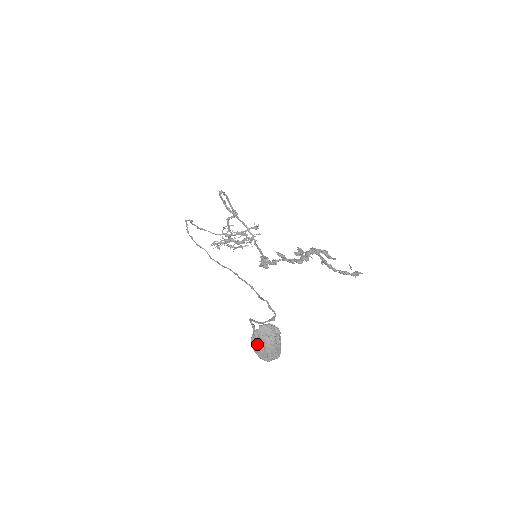
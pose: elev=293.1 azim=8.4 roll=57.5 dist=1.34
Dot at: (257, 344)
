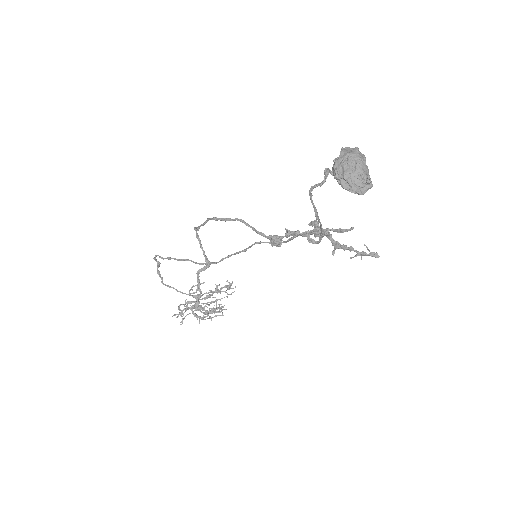
Dot at: (345, 163)
